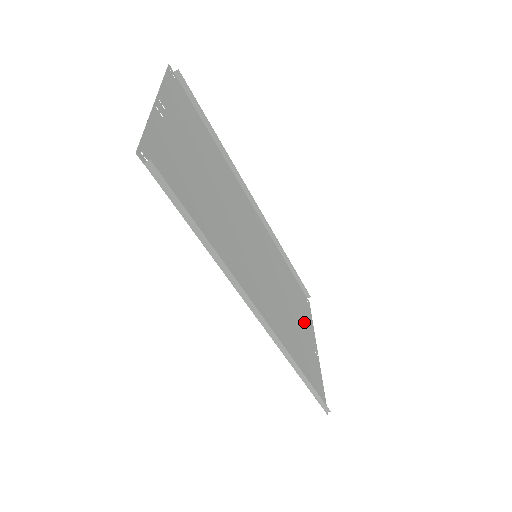
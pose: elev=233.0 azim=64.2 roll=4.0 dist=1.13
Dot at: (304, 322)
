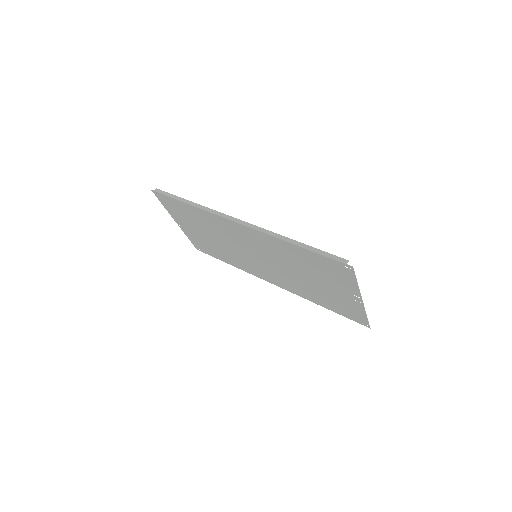
Dot at: (338, 296)
